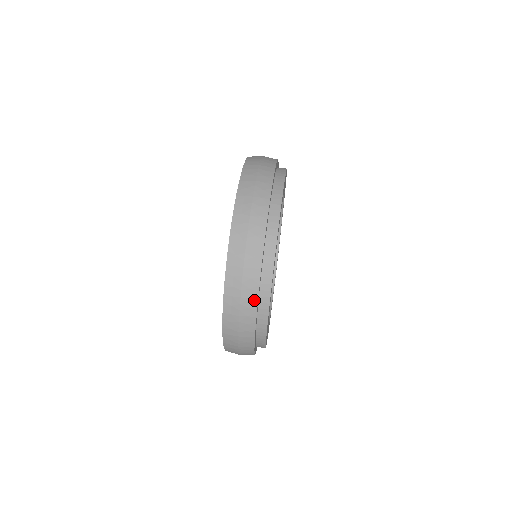
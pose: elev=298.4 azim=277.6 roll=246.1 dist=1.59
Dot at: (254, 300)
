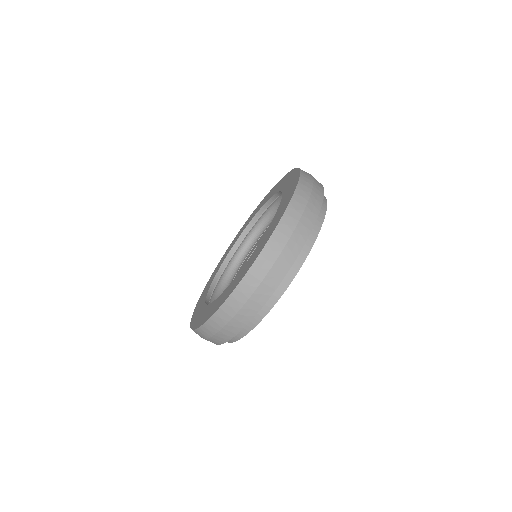
Dot at: (243, 324)
